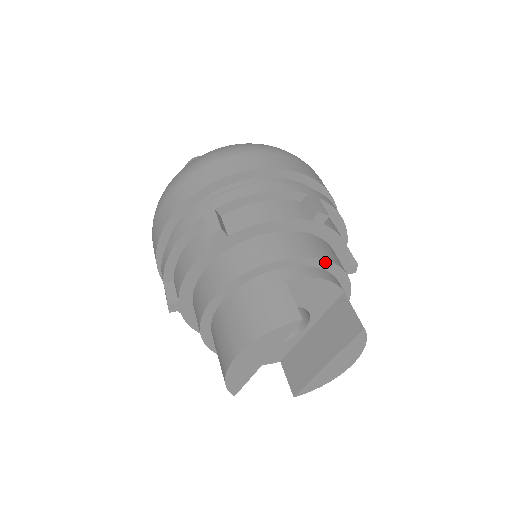
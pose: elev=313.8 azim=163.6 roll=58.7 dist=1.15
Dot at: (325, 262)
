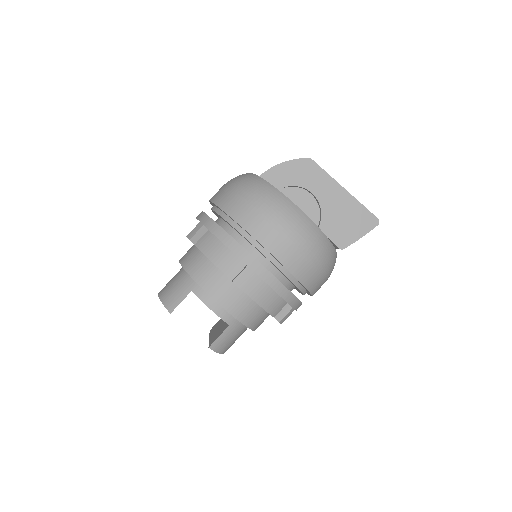
Dot at: (220, 305)
